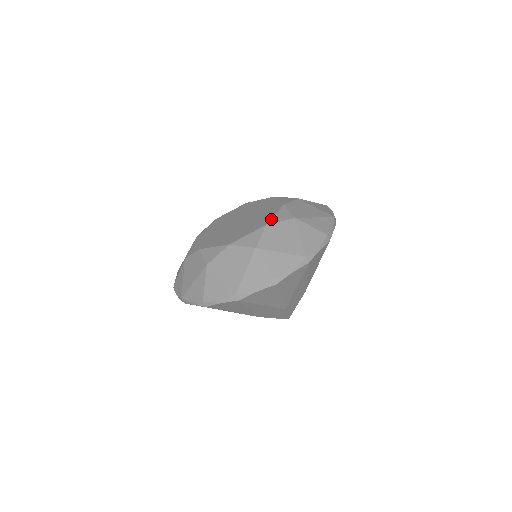
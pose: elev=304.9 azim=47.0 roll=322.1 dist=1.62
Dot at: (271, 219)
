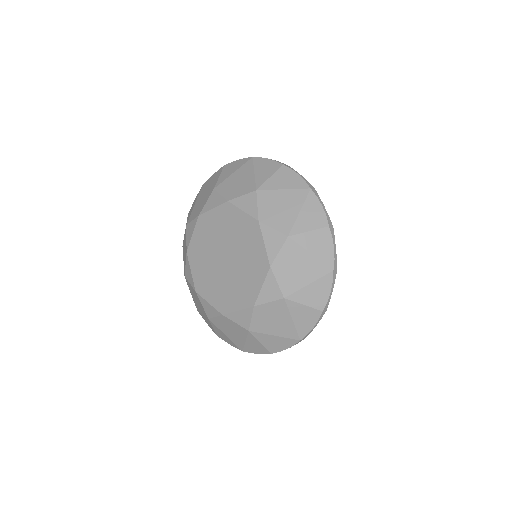
Dot at: (267, 255)
